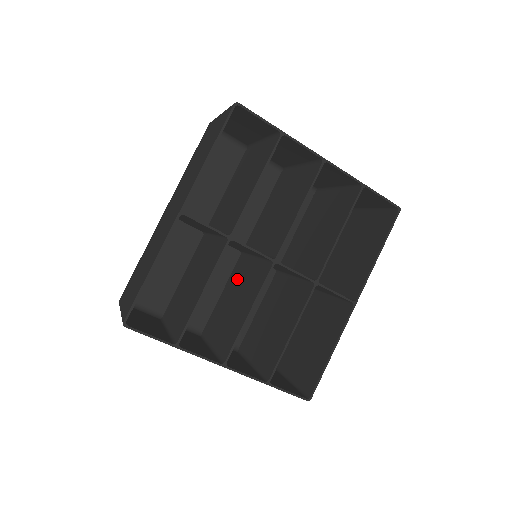
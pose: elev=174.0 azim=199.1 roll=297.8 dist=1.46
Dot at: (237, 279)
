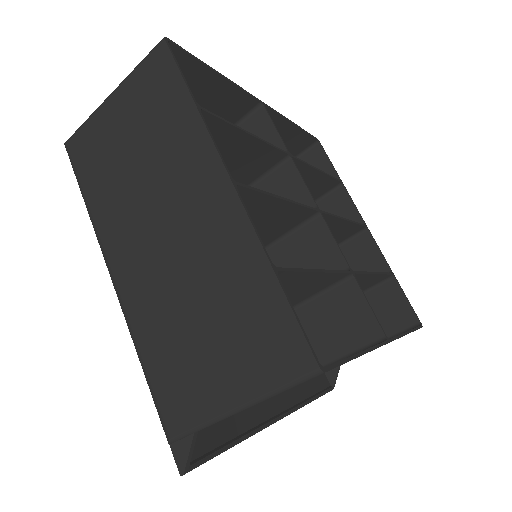
Dot at: occluded
